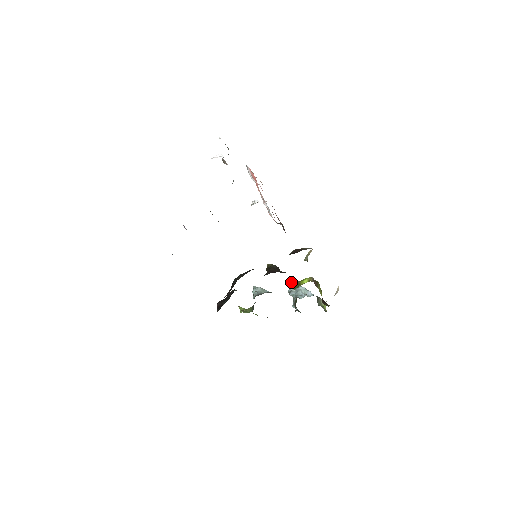
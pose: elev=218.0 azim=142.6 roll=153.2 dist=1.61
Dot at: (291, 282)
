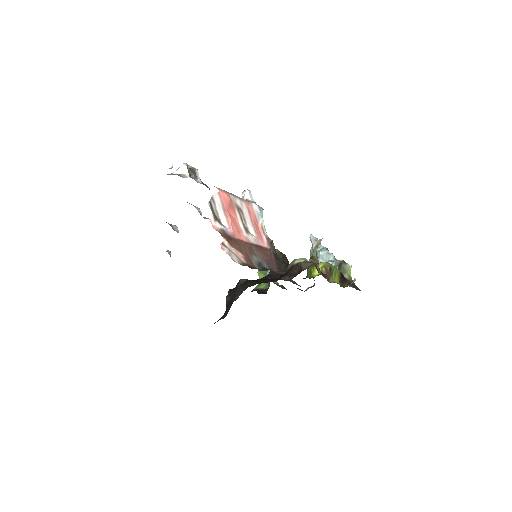
Dot at: (313, 238)
